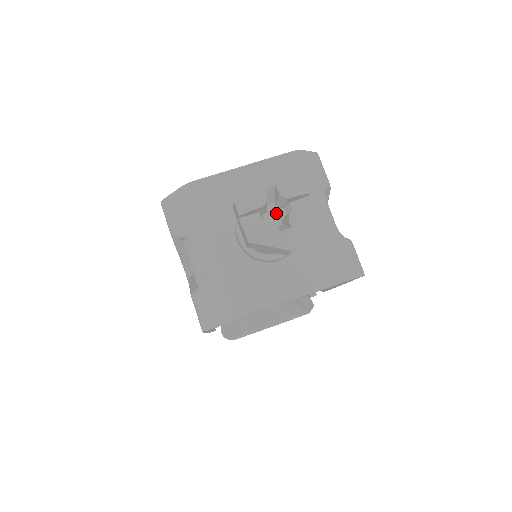
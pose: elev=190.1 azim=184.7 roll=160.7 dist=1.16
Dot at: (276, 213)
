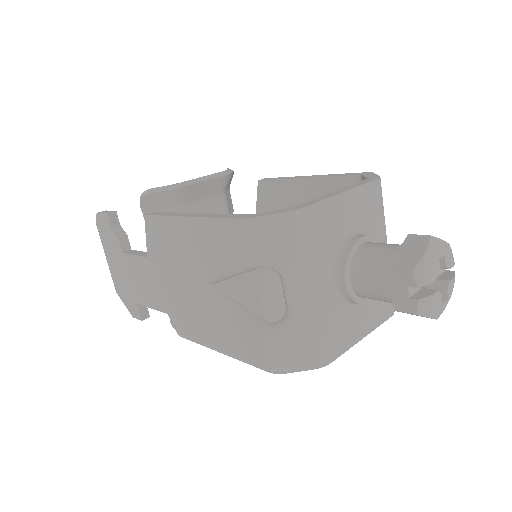
Dot at: occluded
